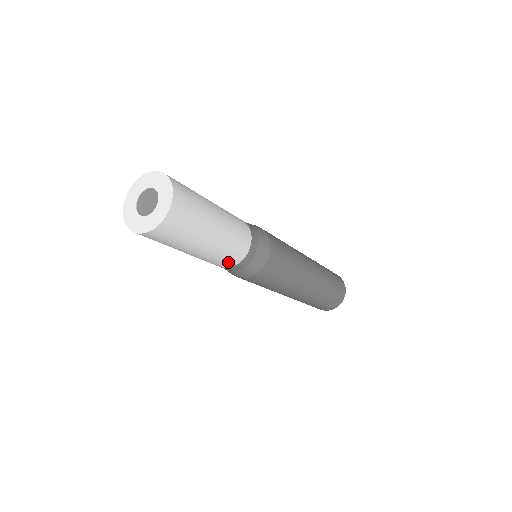
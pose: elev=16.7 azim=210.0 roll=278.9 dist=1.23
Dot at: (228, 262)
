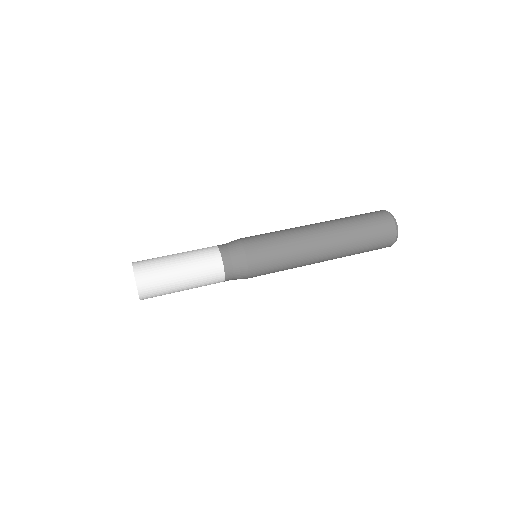
Dot at: occluded
